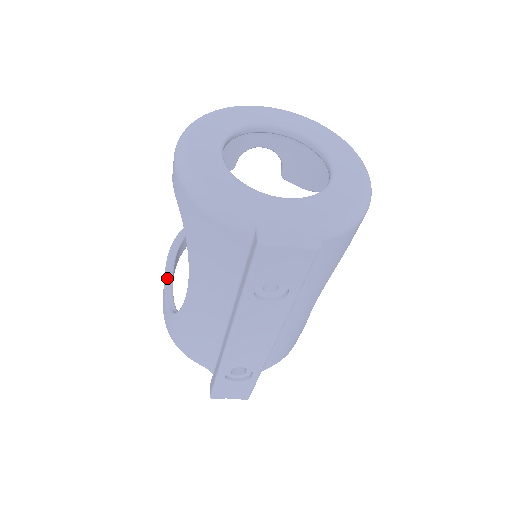
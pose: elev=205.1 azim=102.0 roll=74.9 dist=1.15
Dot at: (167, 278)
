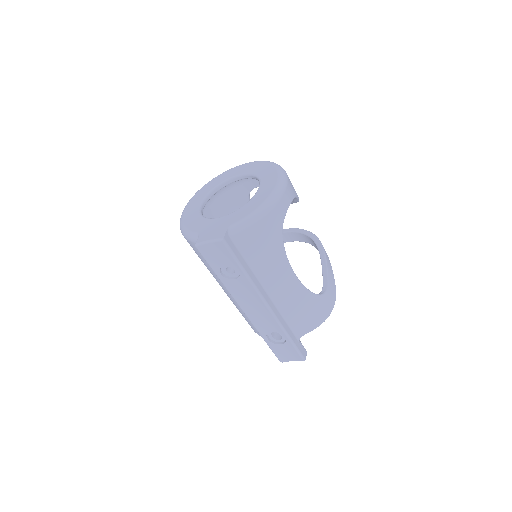
Dot at: occluded
